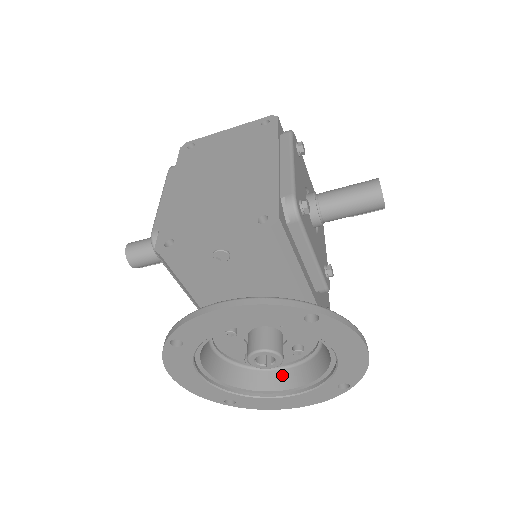
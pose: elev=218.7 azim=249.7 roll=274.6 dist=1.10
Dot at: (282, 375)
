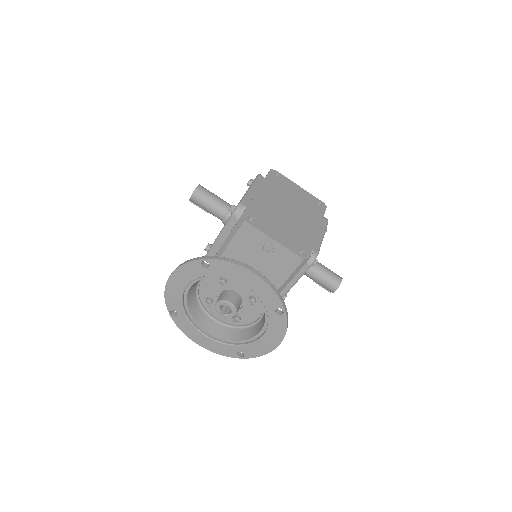
Dot at: (212, 323)
